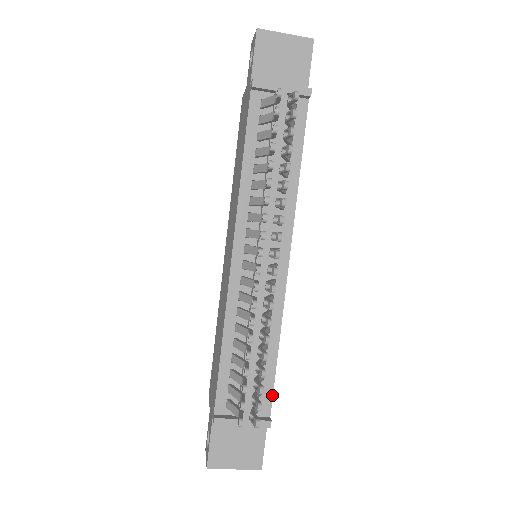
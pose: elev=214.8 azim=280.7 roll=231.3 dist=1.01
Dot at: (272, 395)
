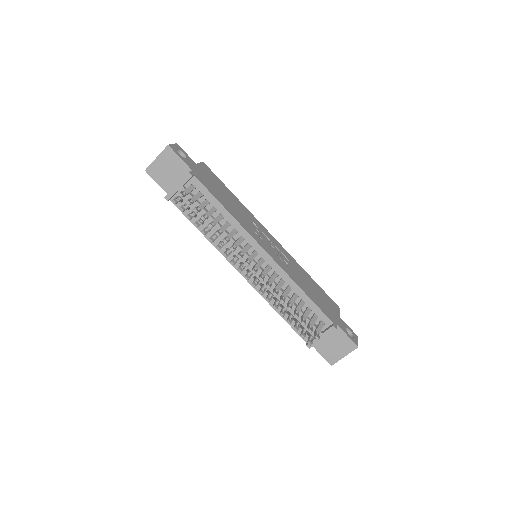
Dot at: (323, 313)
